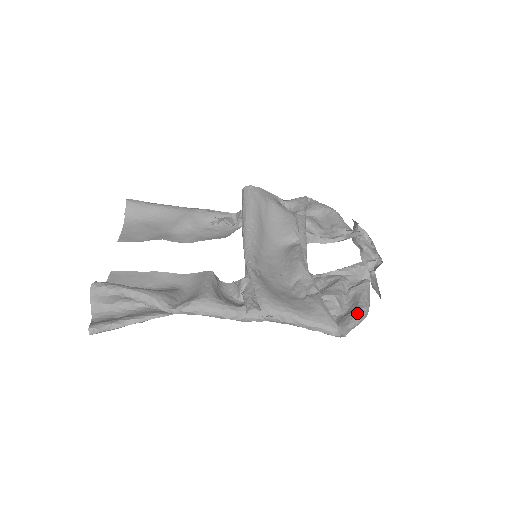
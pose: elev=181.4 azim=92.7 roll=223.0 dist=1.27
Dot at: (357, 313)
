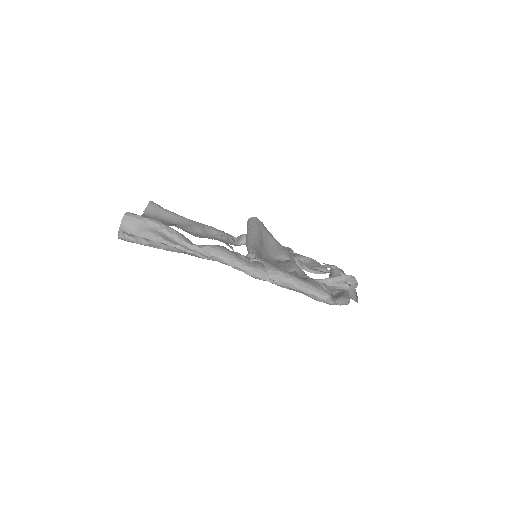
Dot at: (343, 296)
